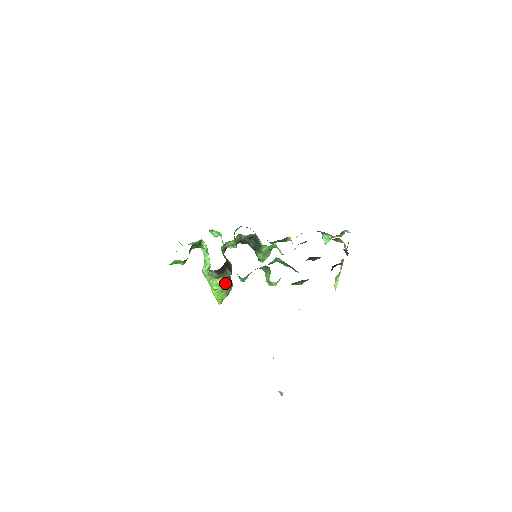
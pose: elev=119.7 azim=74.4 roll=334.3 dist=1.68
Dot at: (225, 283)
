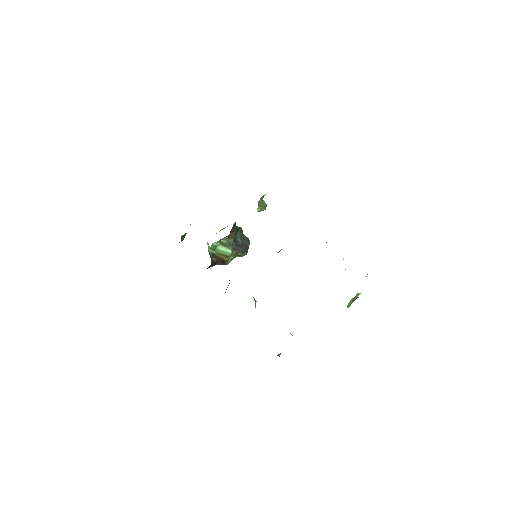
Dot at: occluded
